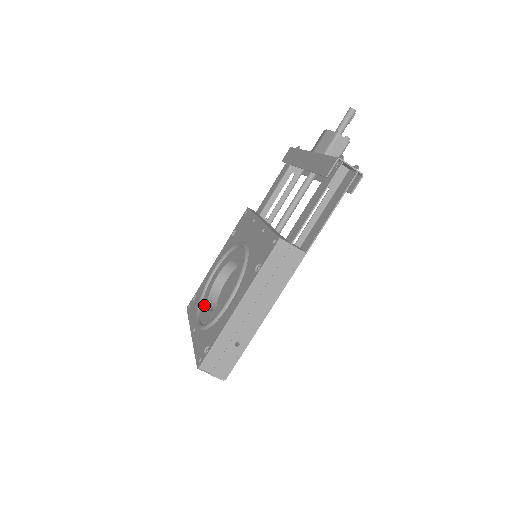
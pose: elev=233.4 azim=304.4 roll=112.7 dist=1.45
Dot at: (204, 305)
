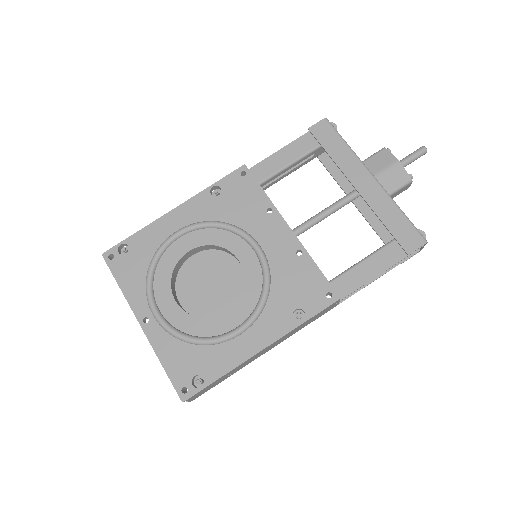
Dot at: (165, 288)
